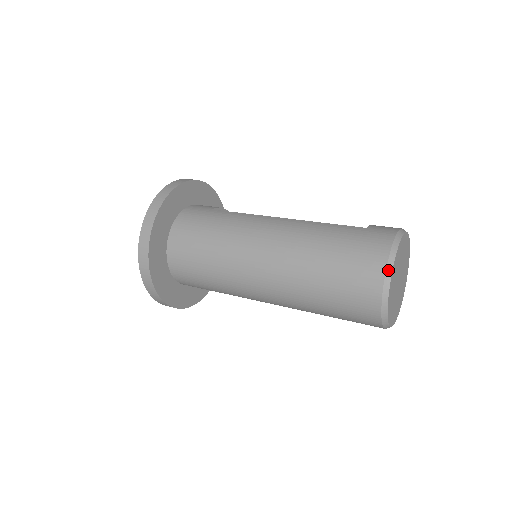
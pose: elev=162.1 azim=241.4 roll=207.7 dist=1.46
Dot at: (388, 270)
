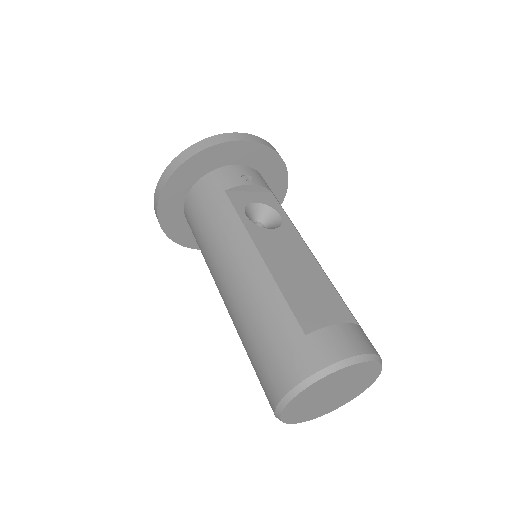
Dot at: (281, 403)
